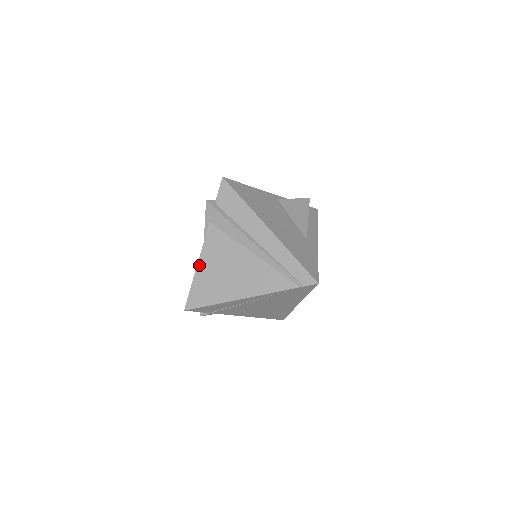
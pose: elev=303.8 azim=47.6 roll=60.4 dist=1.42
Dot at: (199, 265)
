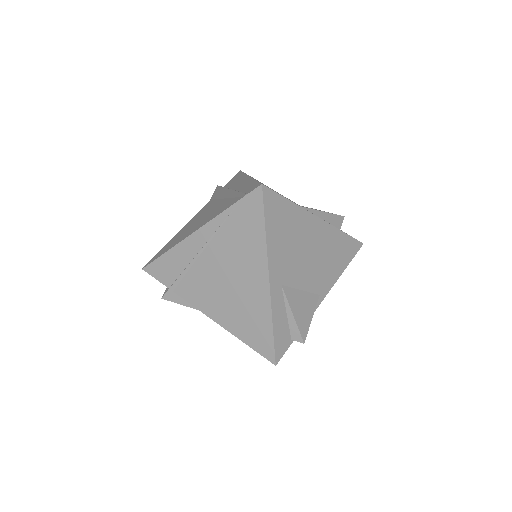
Dot at: (181, 230)
